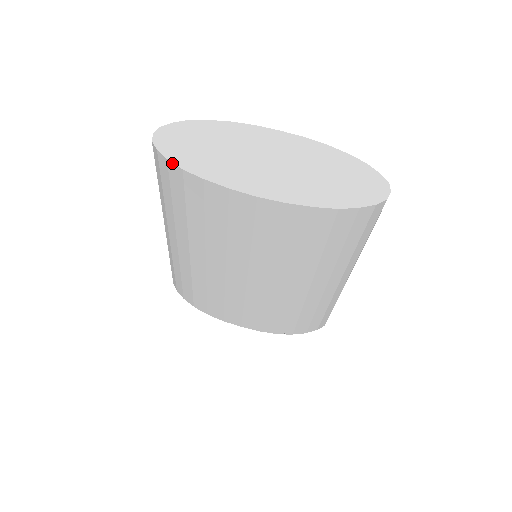
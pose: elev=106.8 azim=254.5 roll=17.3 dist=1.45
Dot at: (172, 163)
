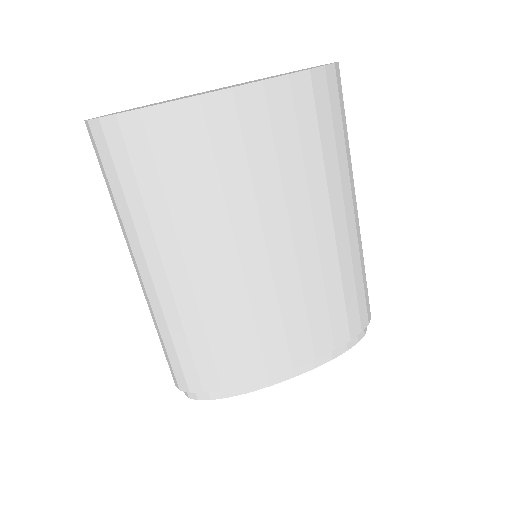
Dot at: (123, 113)
